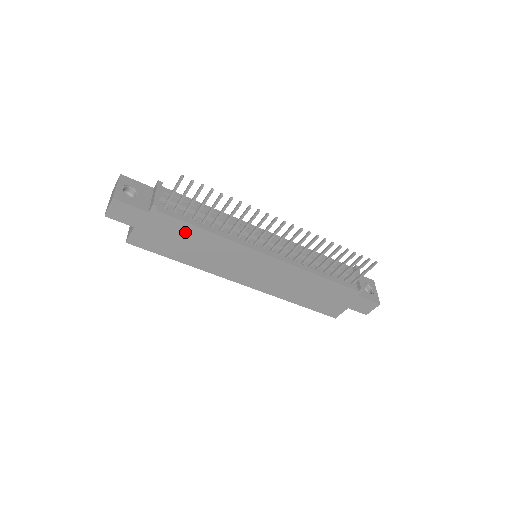
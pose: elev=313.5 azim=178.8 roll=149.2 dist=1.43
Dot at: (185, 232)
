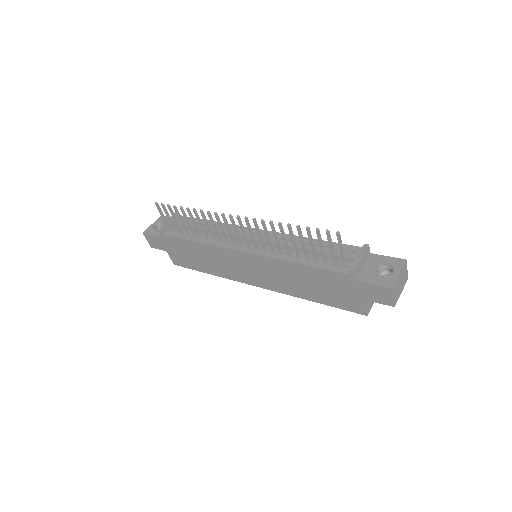
Dot at: (187, 246)
